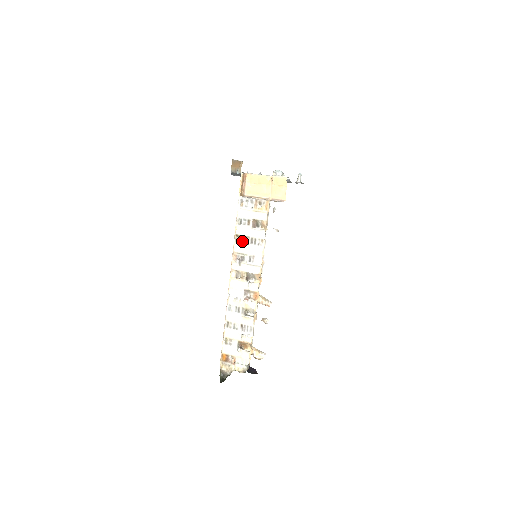
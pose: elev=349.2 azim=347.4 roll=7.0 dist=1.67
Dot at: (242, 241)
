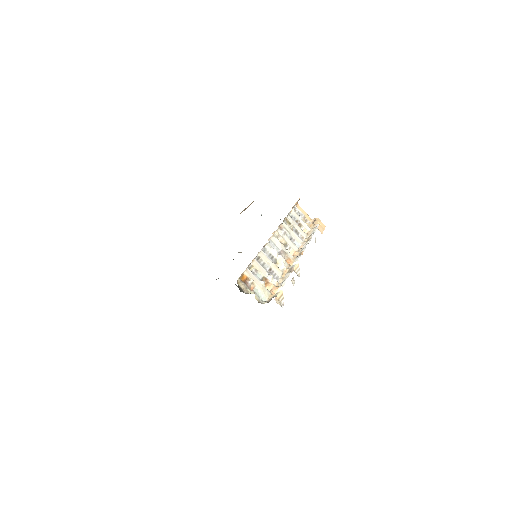
Dot at: occluded
